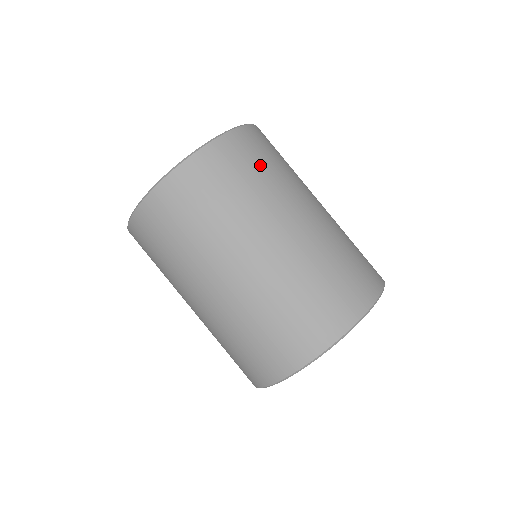
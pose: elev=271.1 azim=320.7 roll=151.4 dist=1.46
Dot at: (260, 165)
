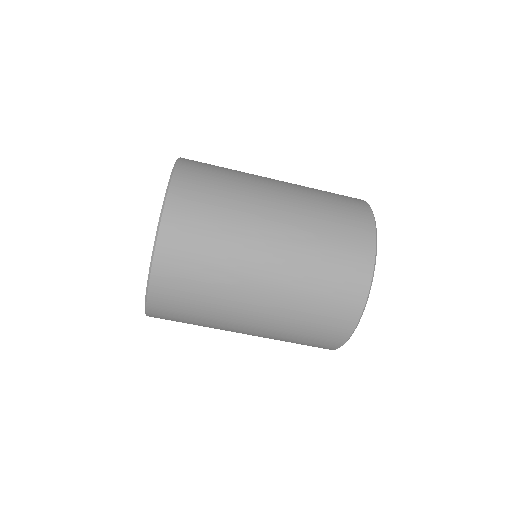
Dot at: (215, 187)
